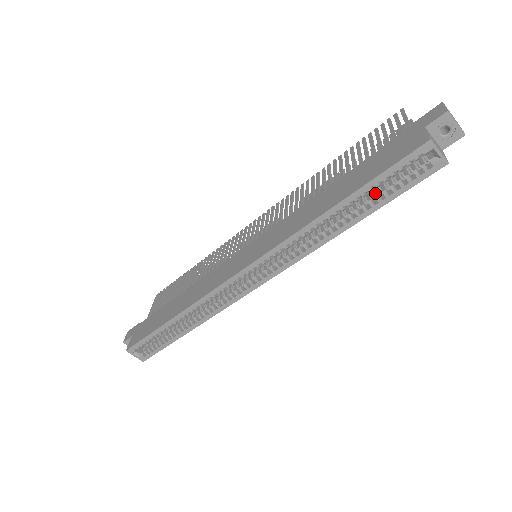
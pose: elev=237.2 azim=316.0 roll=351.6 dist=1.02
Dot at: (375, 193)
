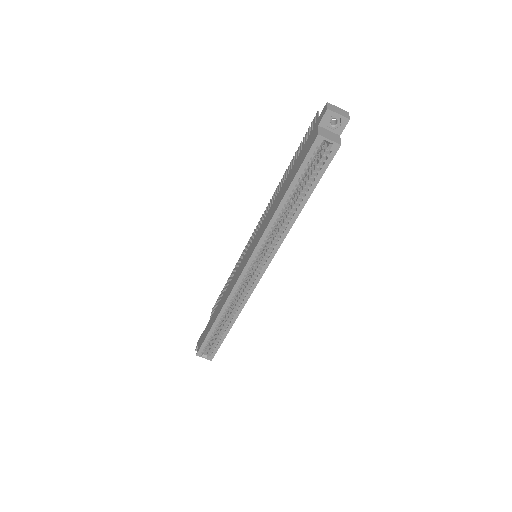
Dot at: (305, 183)
